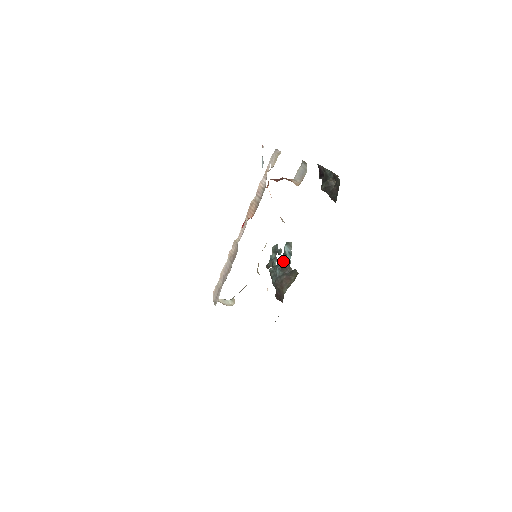
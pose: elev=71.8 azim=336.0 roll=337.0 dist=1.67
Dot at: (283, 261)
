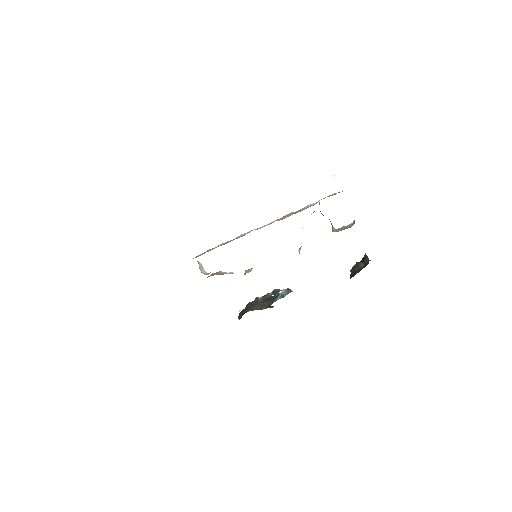
Dot at: occluded
